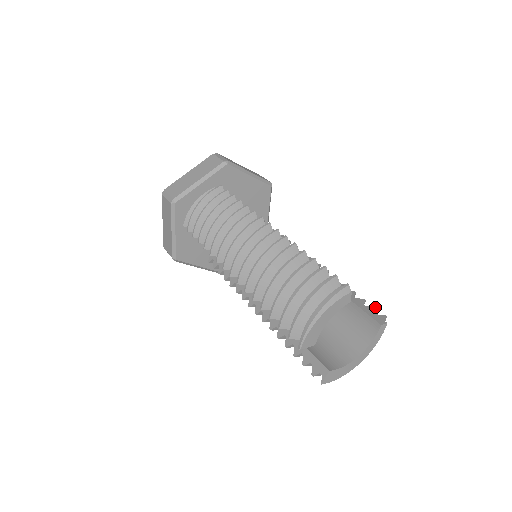
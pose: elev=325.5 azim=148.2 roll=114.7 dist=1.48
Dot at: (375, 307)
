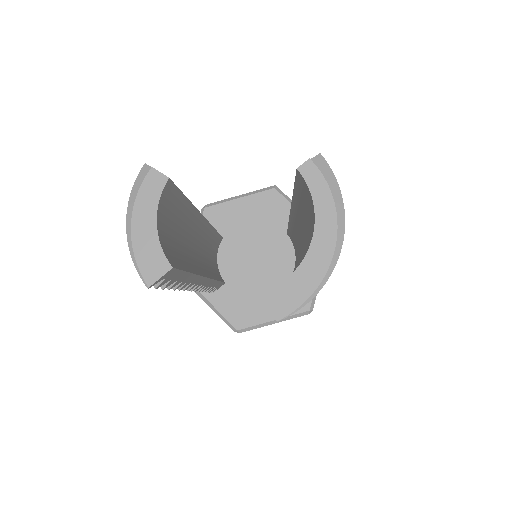
Dot at: occluded
